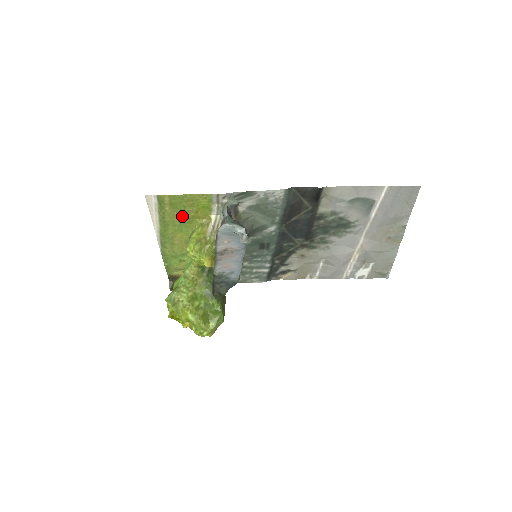
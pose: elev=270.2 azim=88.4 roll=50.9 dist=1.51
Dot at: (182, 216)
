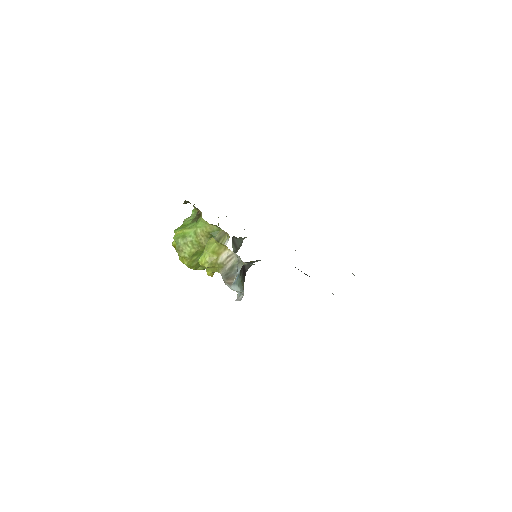
Dot at: occluded
